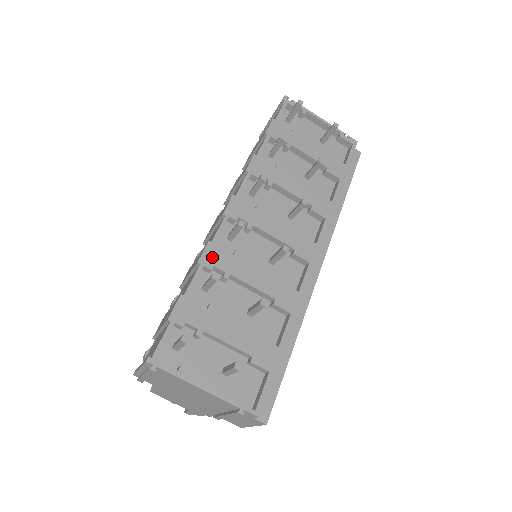
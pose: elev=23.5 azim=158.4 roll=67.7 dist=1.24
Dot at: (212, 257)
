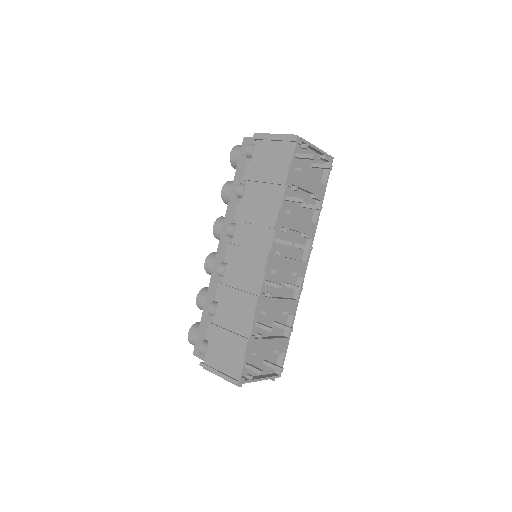
Dot at: (260, 306)
